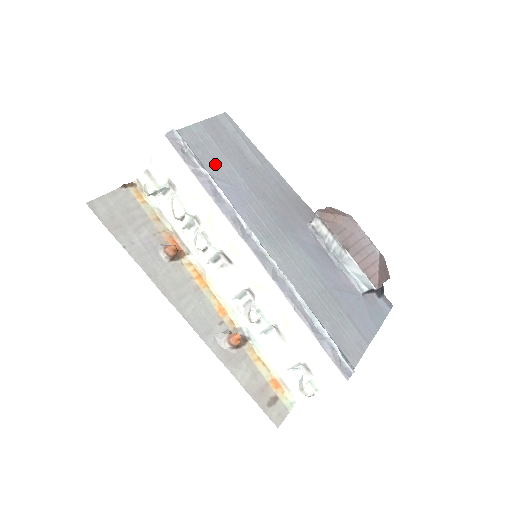
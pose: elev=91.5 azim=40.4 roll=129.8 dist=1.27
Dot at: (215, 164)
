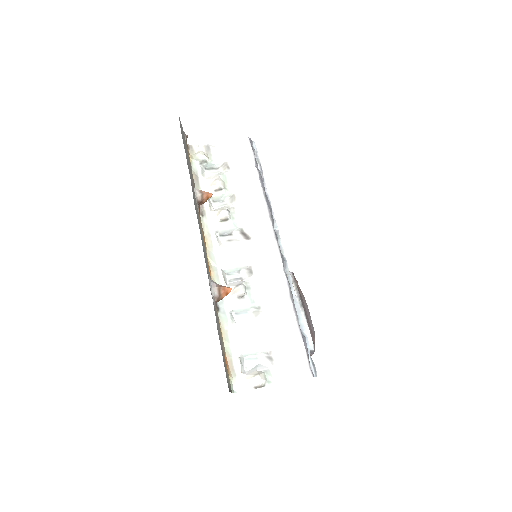
Dot at: occluded
